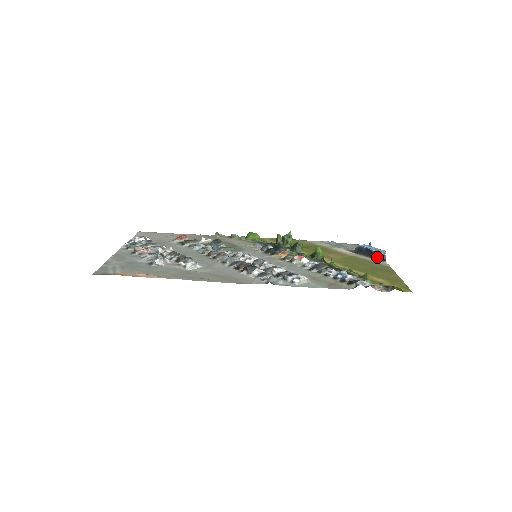
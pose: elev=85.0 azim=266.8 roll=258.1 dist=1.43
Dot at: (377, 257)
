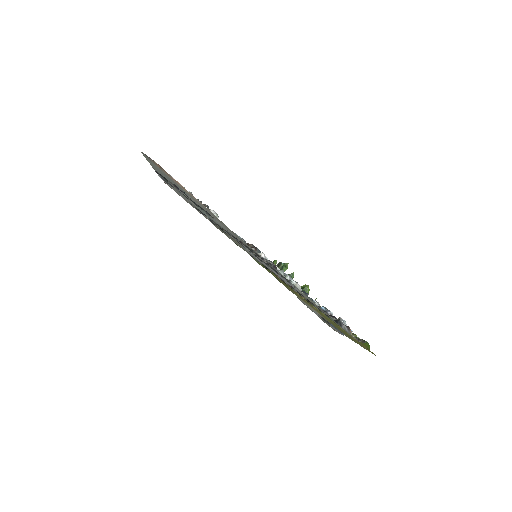
Dot at: occluded
